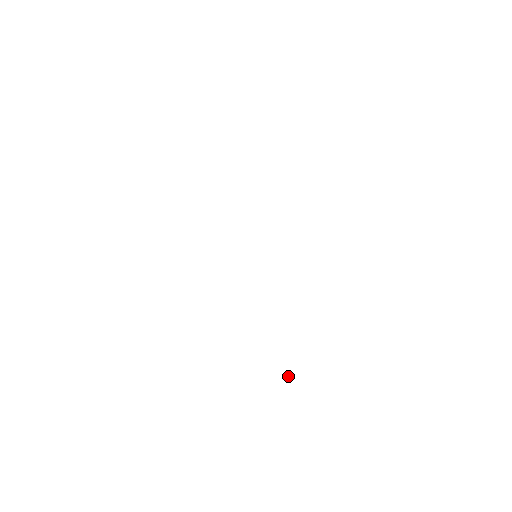
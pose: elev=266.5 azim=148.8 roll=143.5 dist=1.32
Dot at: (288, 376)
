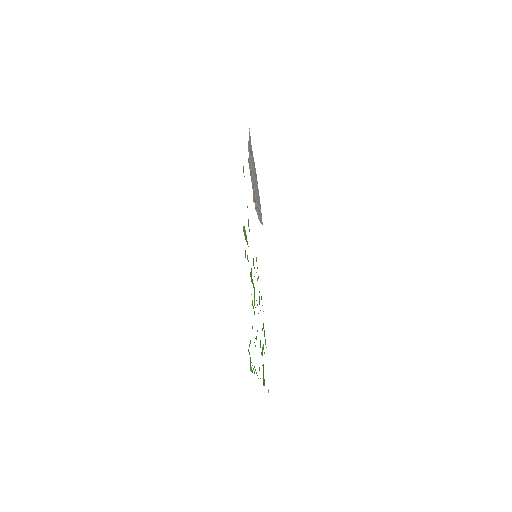
Dot at: occluded
